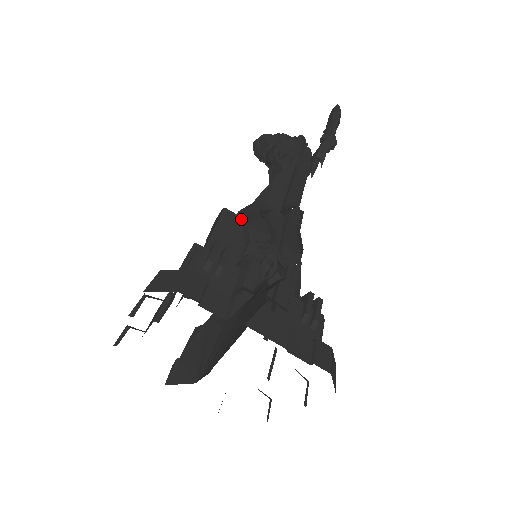
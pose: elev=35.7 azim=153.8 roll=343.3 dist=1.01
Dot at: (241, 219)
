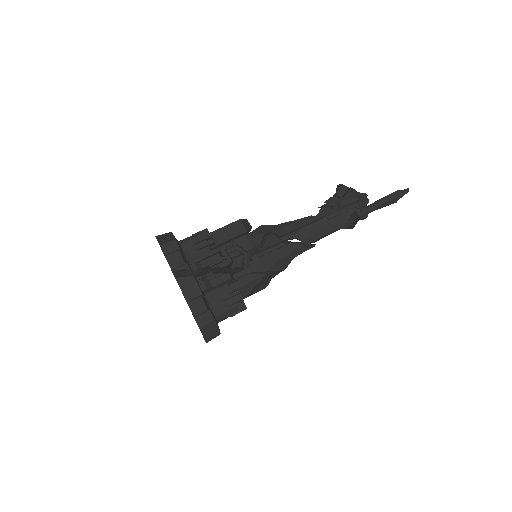
Dot at: (244, 230)
